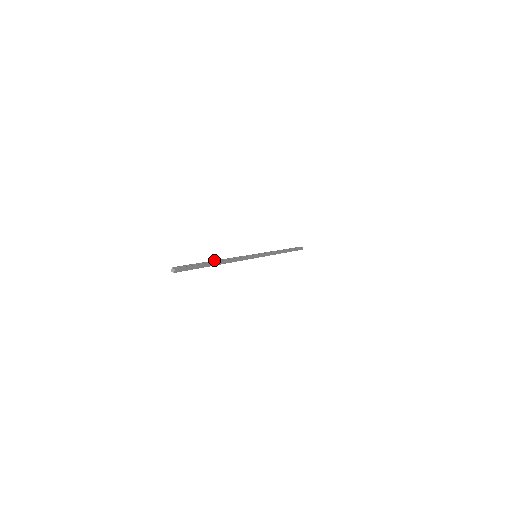
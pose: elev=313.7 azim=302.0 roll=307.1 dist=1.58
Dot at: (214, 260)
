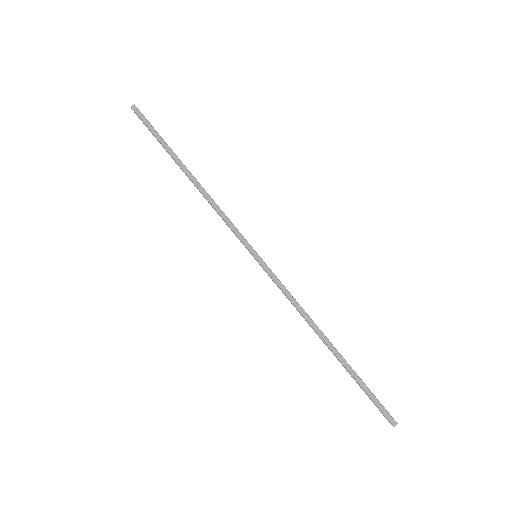
Dot at: (186, 167)
